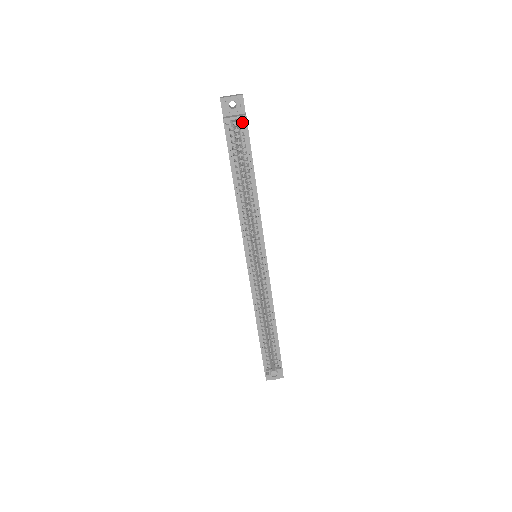
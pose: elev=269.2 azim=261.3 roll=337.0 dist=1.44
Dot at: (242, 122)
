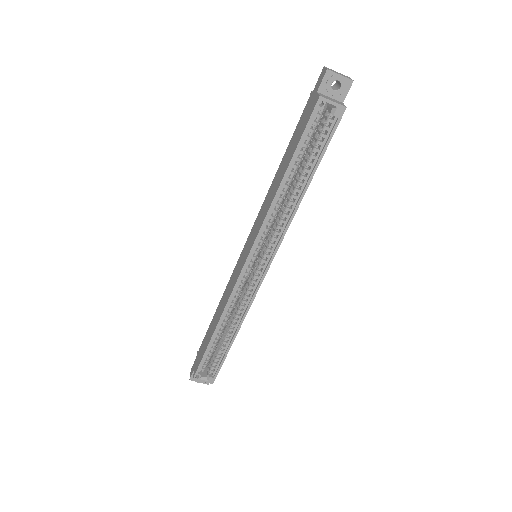
Dot at: (337, 112)
